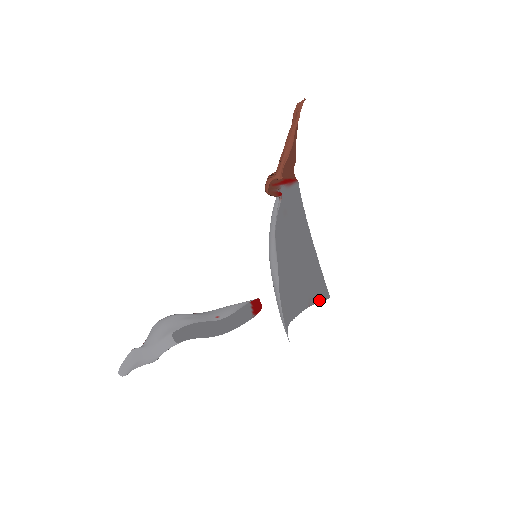
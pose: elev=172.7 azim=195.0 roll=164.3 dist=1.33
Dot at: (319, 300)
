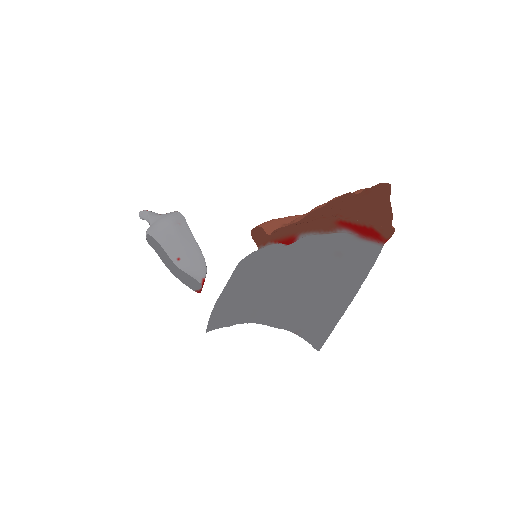
Dot at: (309, 341)
